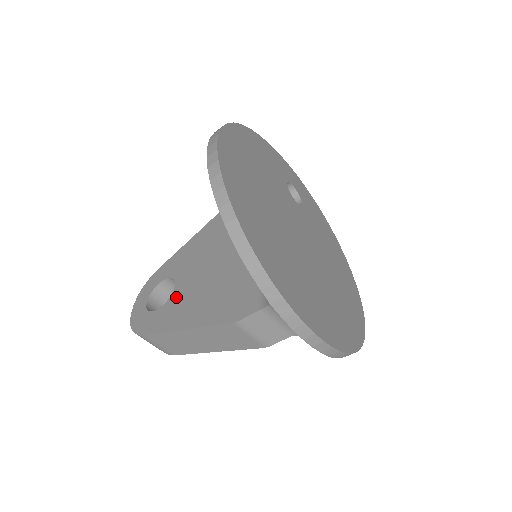
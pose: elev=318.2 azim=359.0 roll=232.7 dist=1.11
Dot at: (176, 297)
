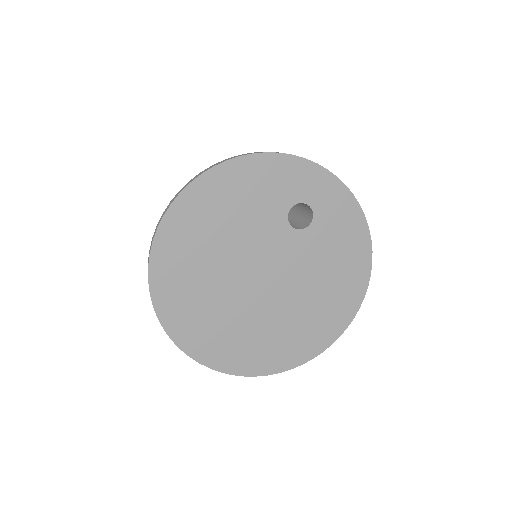
Dot at: occluded
